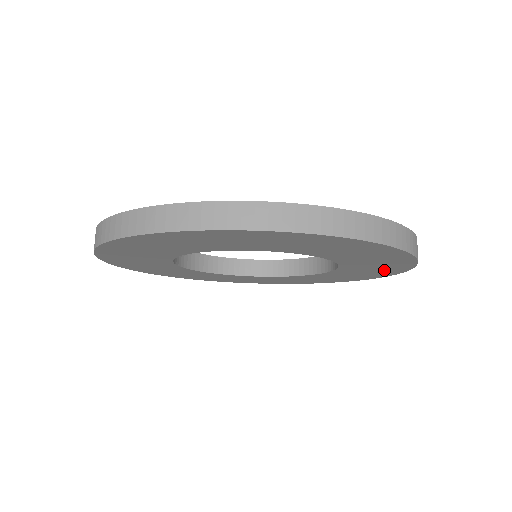
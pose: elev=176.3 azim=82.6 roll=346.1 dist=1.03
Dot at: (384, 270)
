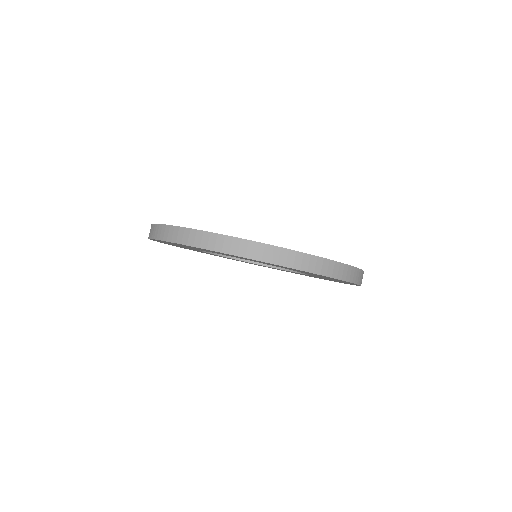
Dot at: occluded
